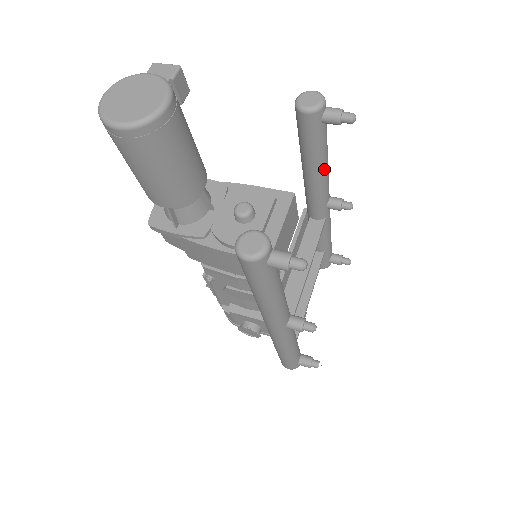
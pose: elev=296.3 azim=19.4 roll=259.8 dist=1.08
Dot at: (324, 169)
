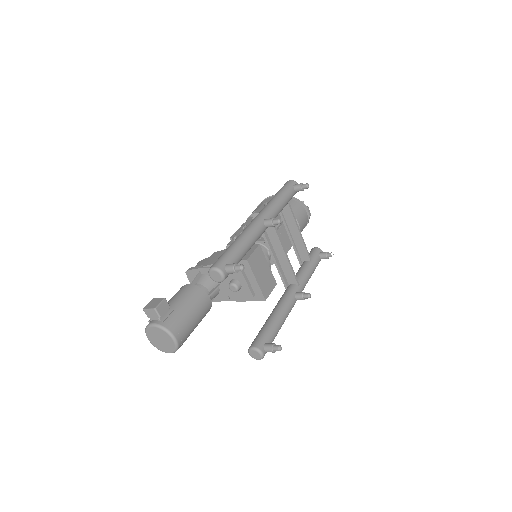
Dot at: (249, 248)
